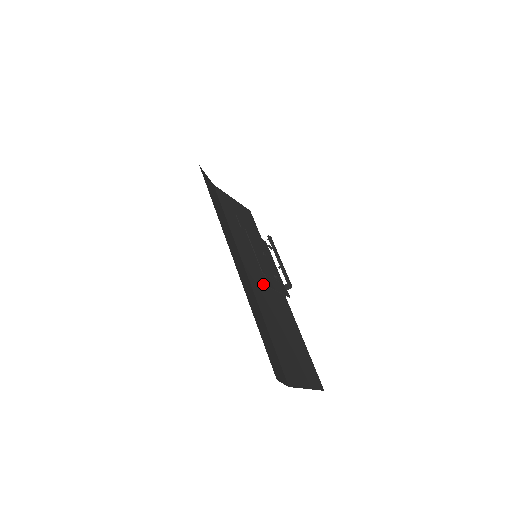
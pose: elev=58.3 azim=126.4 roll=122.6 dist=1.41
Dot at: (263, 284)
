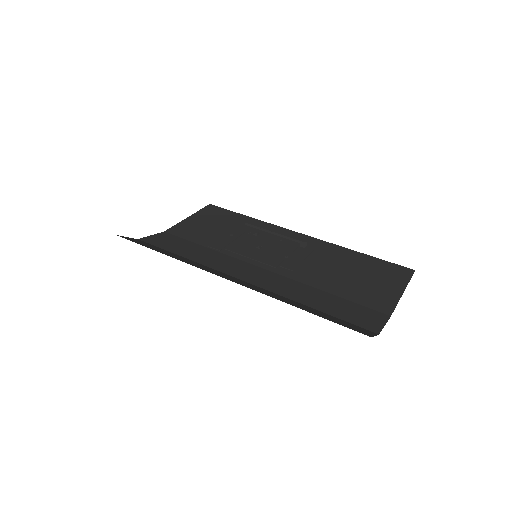
Dot at: occluded
